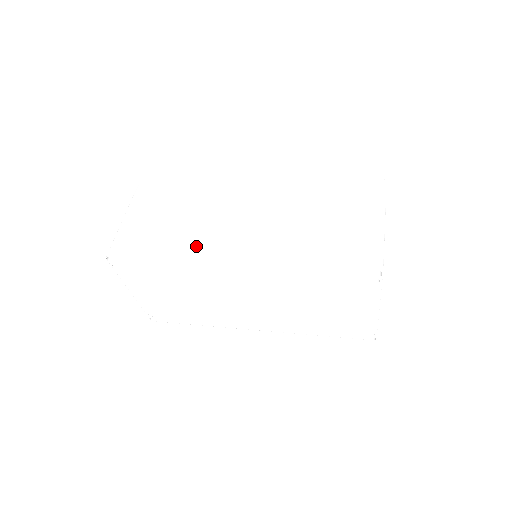
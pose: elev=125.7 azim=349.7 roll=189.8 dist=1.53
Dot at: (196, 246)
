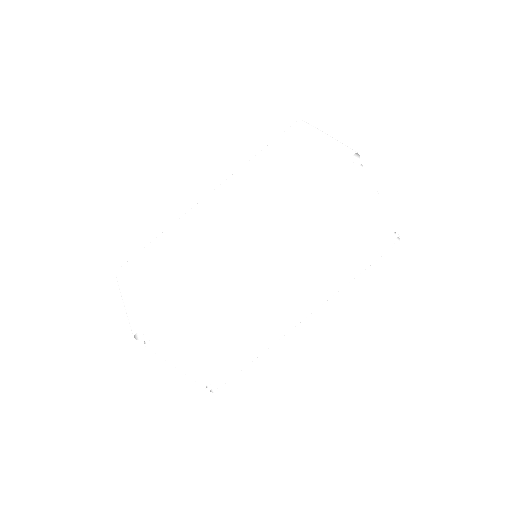
Dot at: (203, 263)
